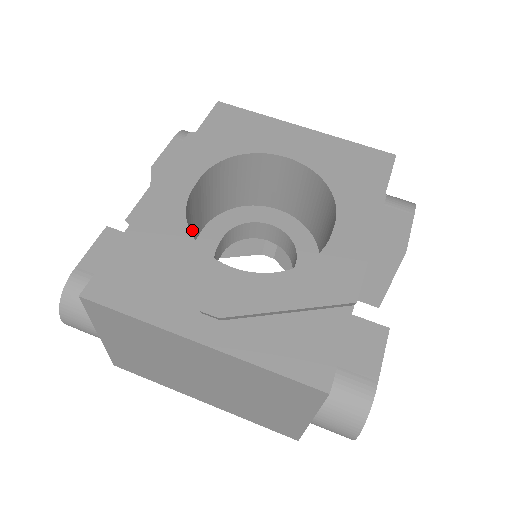
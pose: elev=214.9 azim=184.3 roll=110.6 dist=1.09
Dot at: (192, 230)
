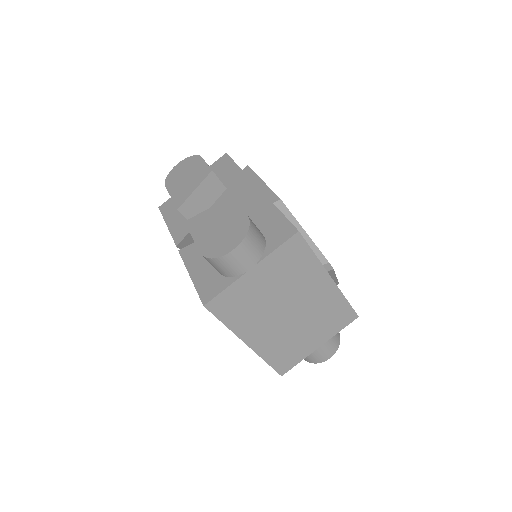
Dot at: occluded
